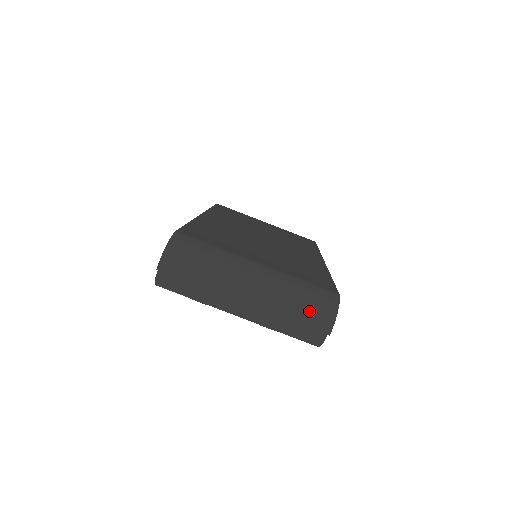
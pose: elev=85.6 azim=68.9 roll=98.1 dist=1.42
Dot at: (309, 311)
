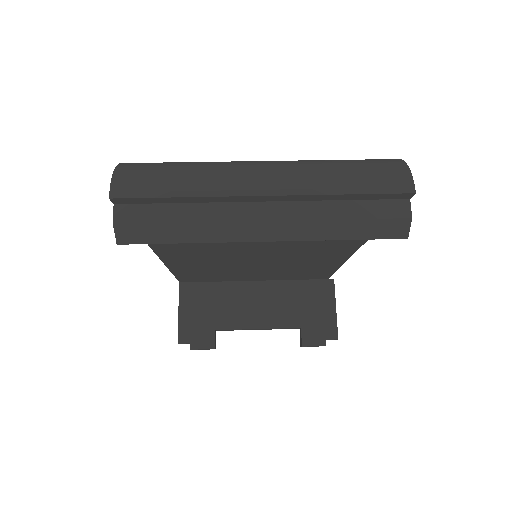
Dot at: (366, 173)
